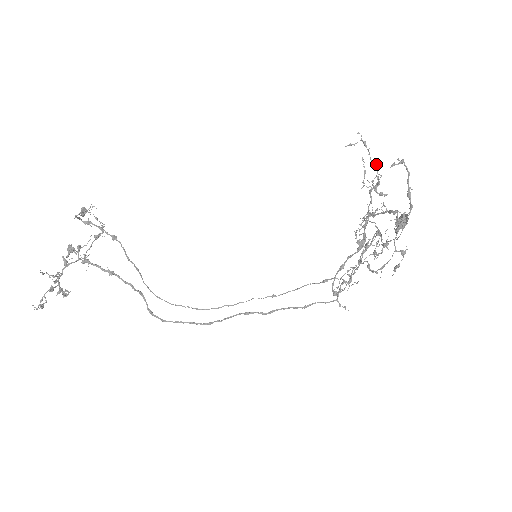
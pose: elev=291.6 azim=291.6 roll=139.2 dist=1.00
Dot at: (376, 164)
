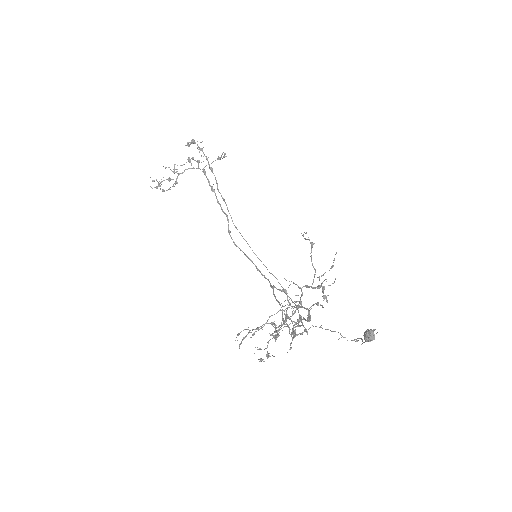
Dot at: (315, 270)
